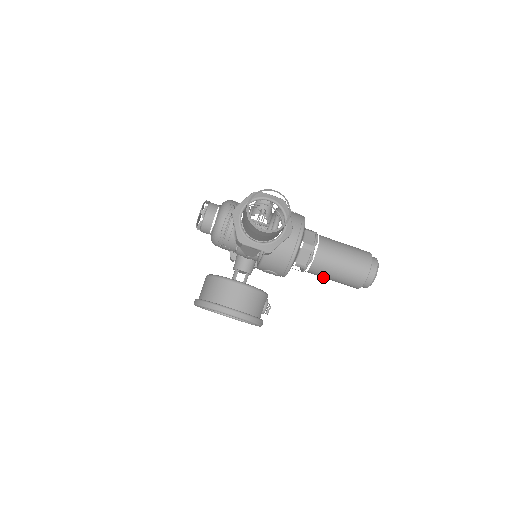
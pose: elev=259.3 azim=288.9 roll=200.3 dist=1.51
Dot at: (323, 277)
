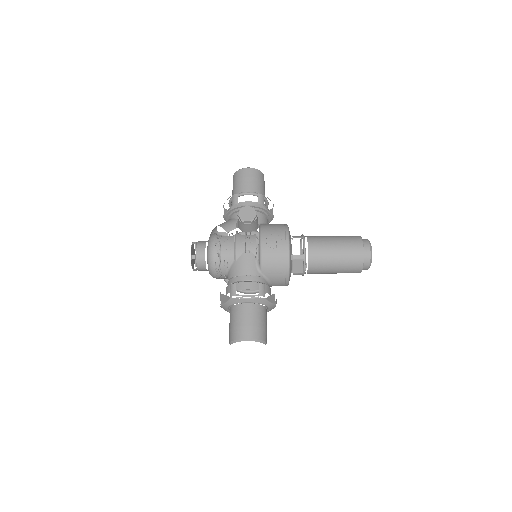
Dot at: occluded
